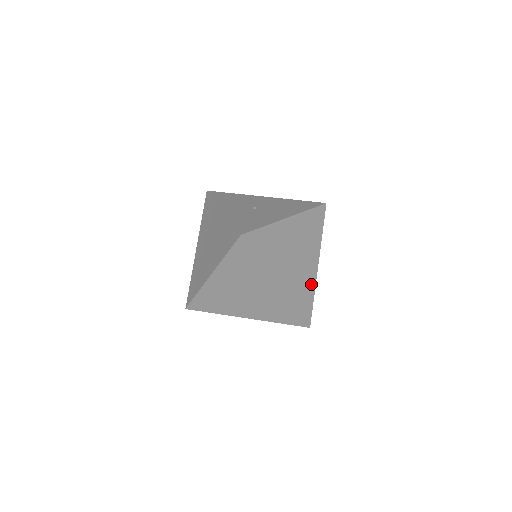
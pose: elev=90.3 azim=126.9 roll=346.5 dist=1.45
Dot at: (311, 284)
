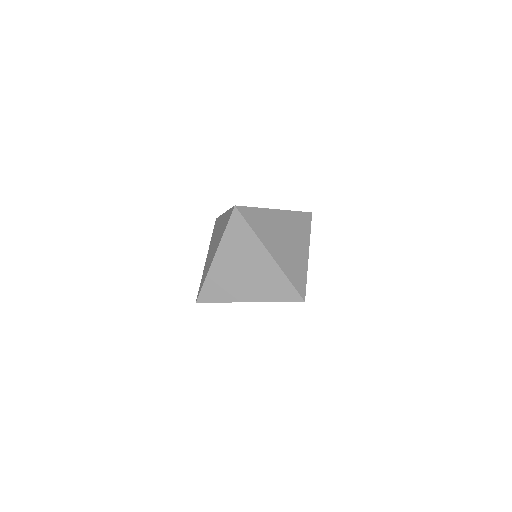
Dot at: (303, 267)
